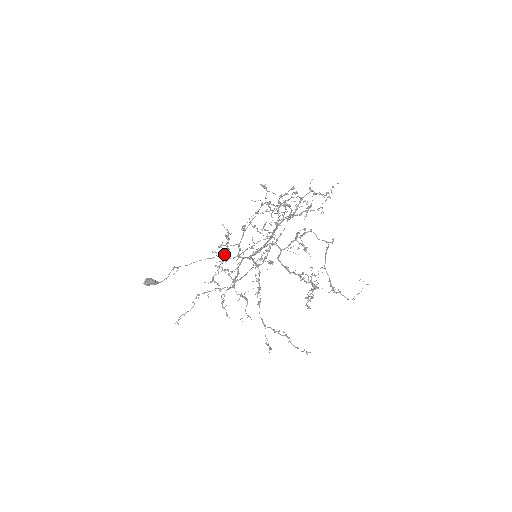
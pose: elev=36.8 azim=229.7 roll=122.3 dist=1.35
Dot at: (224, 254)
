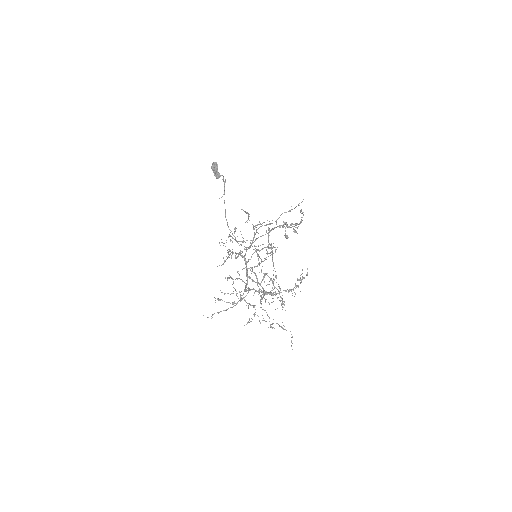
Dot at: (227, 257)
